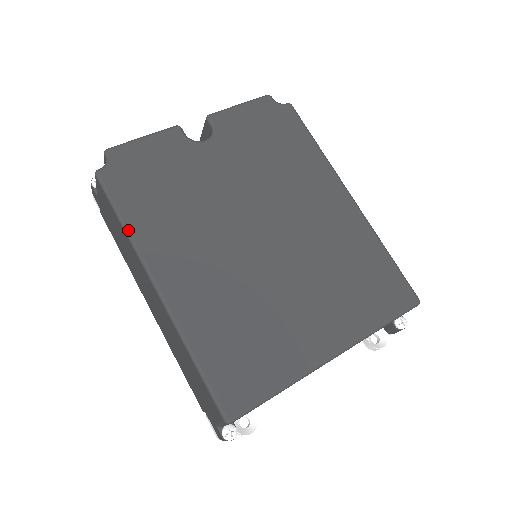
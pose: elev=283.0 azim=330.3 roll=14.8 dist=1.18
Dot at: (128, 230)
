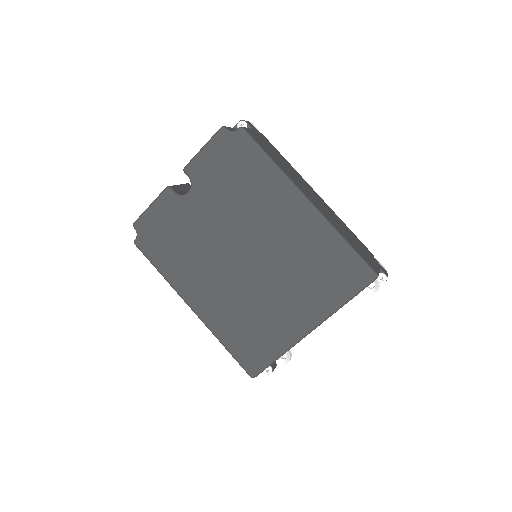
Dot at: (164, 277)
